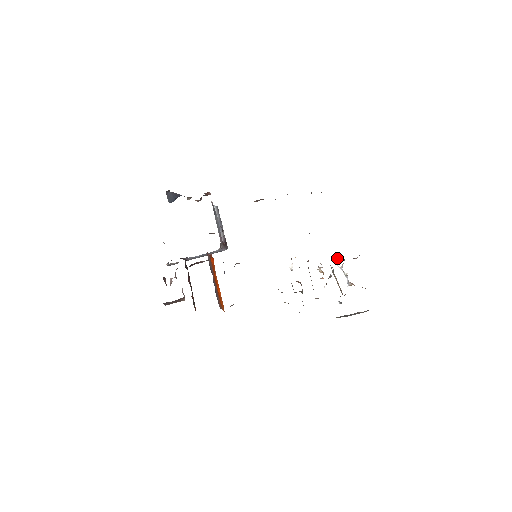
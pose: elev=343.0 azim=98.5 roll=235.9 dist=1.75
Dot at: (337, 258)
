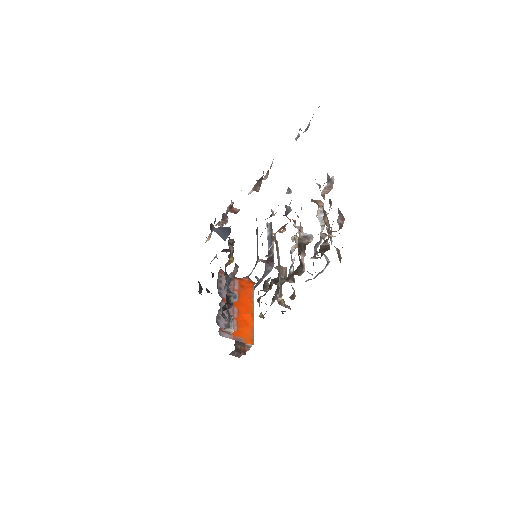
Dot at: occluded
